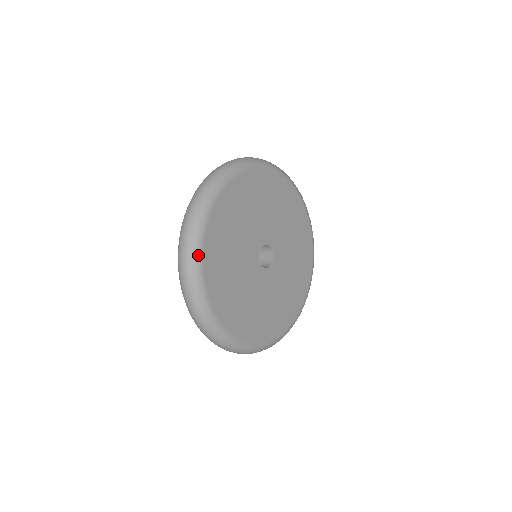
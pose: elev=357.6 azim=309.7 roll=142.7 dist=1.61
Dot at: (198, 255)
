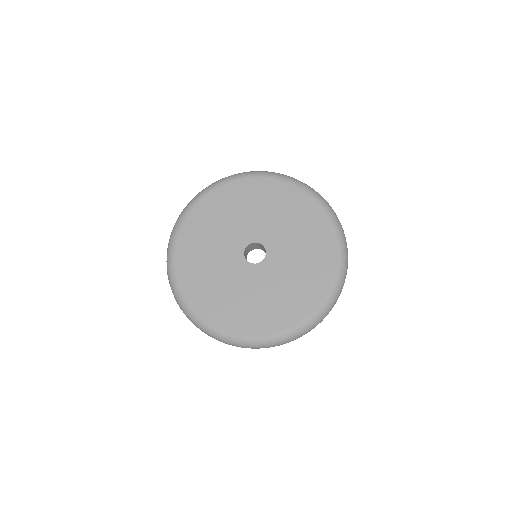
Dot at: (173, 241)
